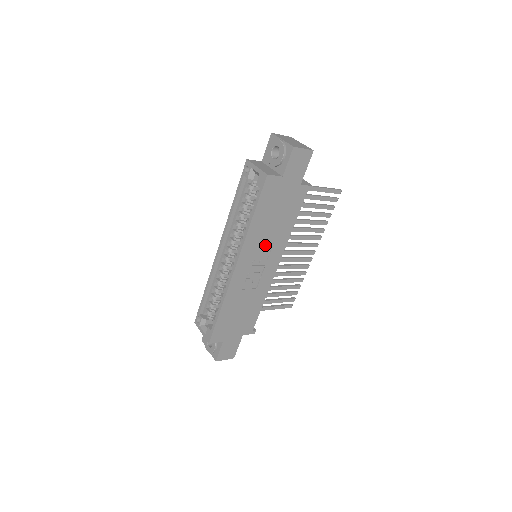
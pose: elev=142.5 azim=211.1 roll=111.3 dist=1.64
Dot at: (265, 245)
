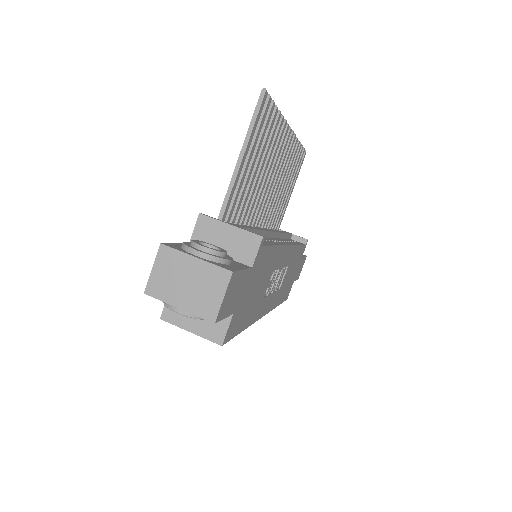
Dot at: (269, 284)
